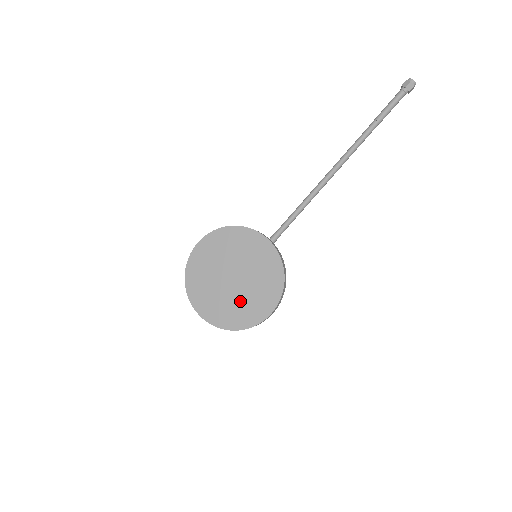
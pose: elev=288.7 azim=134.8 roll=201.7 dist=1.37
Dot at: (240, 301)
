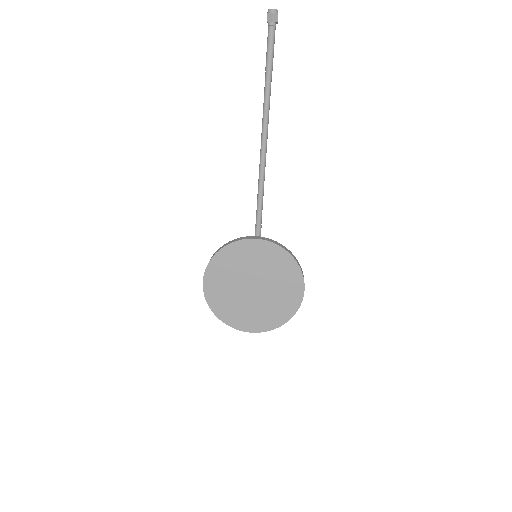
Dot at: (273, 300)
